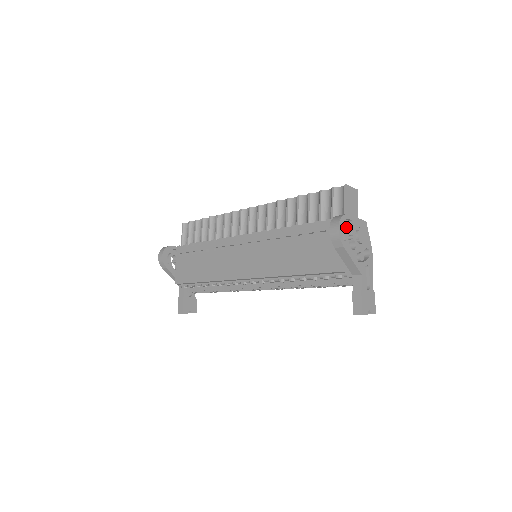
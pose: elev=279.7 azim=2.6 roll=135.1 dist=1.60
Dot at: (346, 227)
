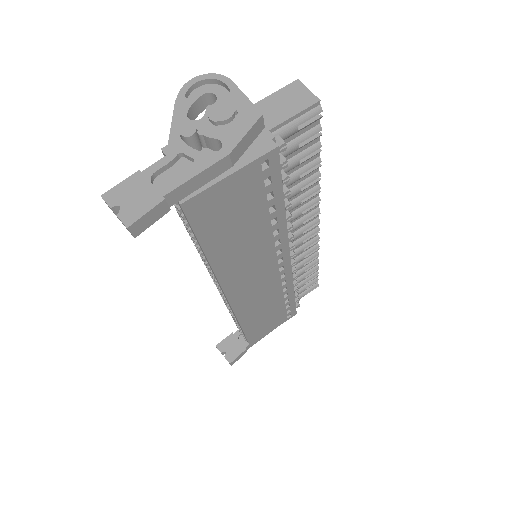
Dot at: (209, 88)
